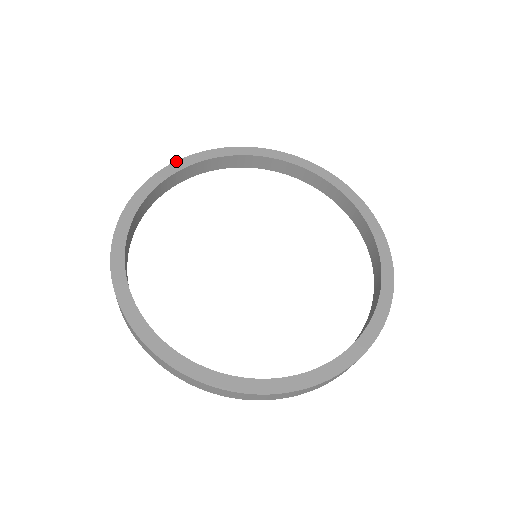
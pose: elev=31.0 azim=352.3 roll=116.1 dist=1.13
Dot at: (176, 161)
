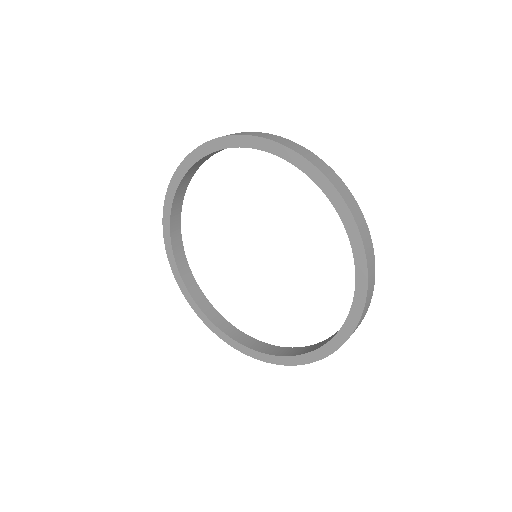
Dot at: (186, 157)
